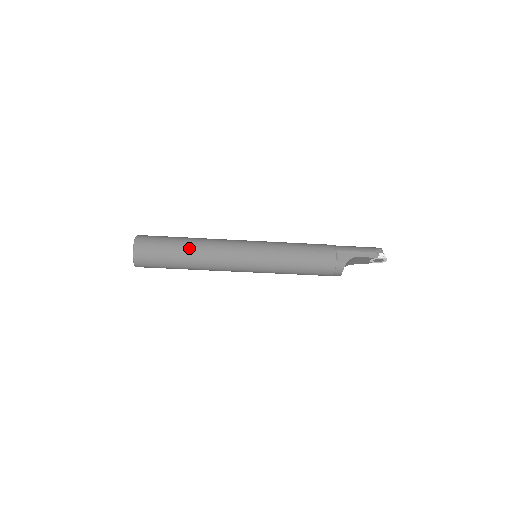
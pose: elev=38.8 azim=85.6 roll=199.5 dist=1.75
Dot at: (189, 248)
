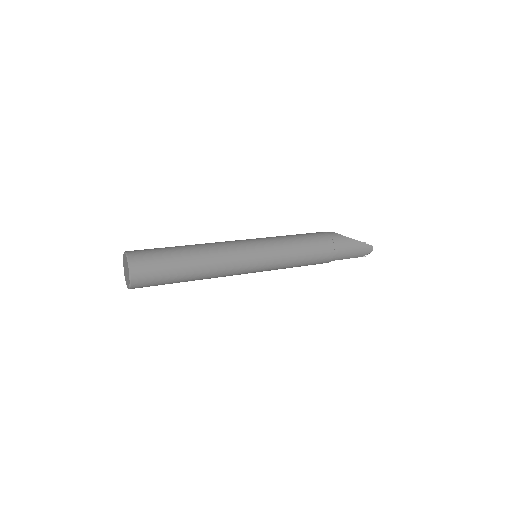
Dot at: occluded
